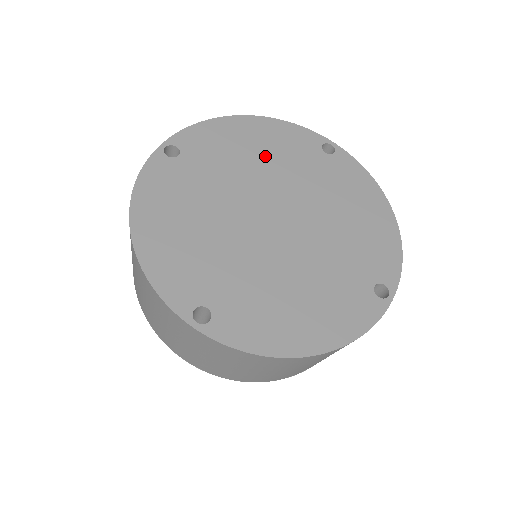
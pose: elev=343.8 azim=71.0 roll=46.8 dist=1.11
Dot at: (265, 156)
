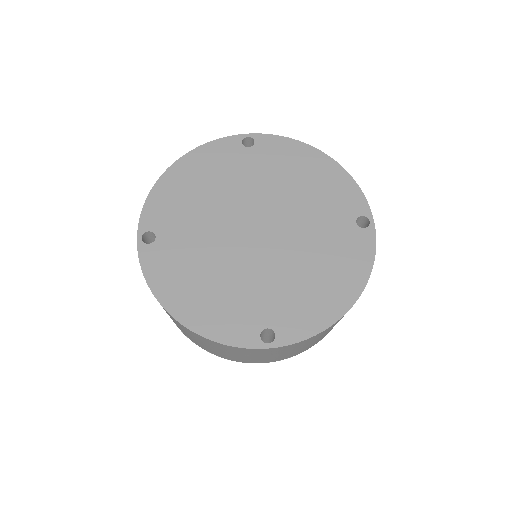
Dot at: (305, 189)
